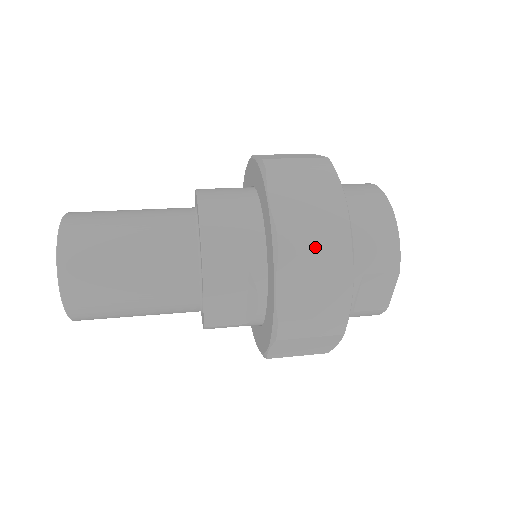
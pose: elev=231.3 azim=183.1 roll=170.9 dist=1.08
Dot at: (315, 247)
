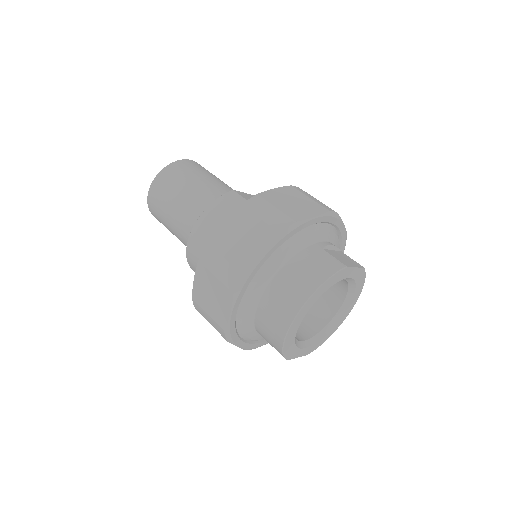
Dot at: (210, 322)
